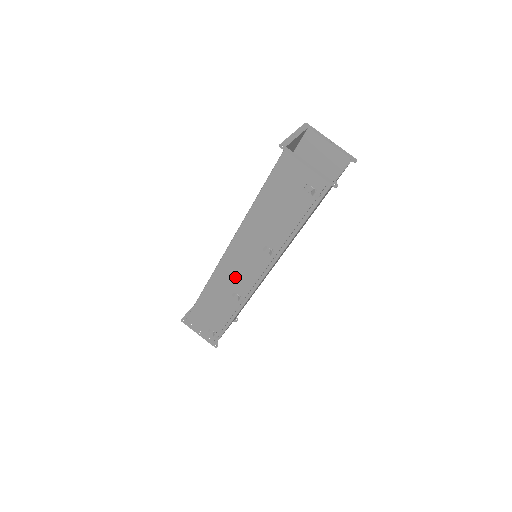
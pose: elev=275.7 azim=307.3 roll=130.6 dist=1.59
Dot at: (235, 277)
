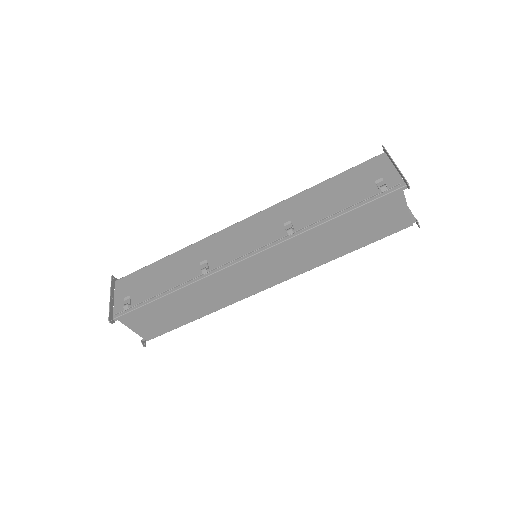
Dot at: (224, 247)
